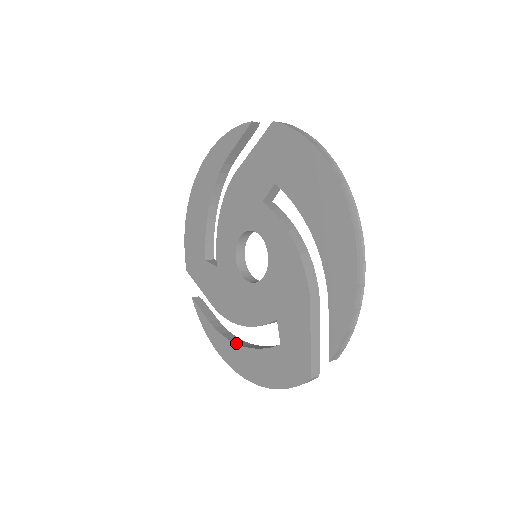
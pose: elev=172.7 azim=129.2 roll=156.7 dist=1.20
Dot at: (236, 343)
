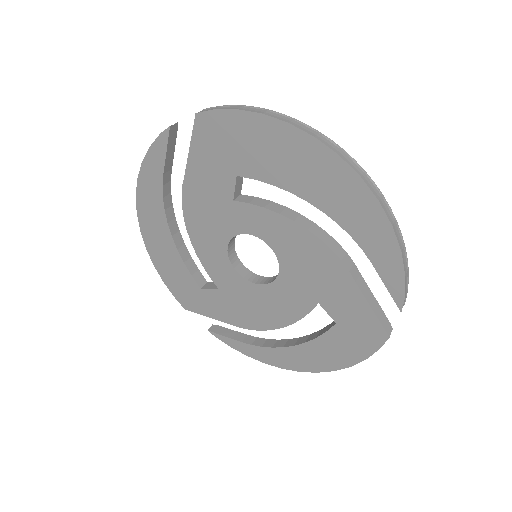
Dot at: (284, 346)
